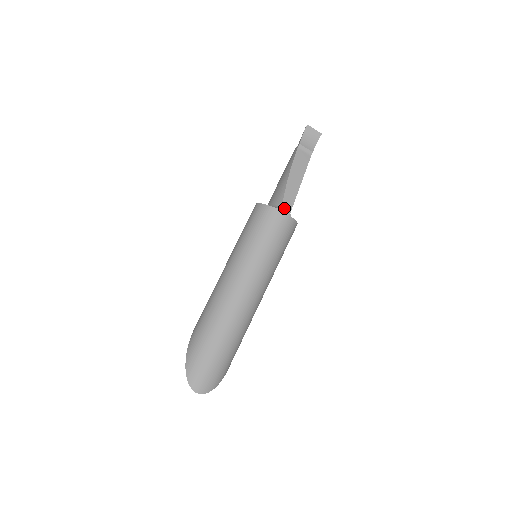
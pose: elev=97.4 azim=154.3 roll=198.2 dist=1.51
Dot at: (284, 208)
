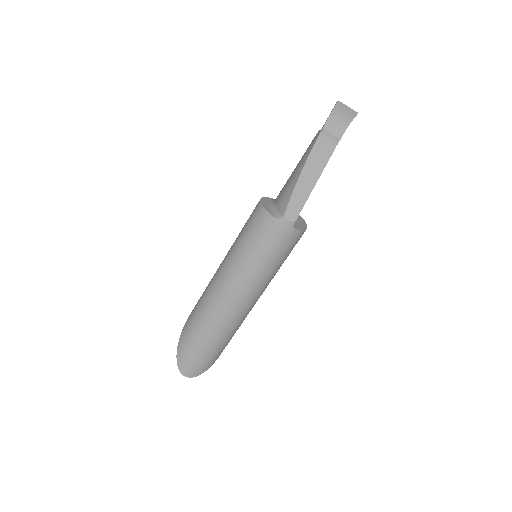
Dot at: (286, 220)
